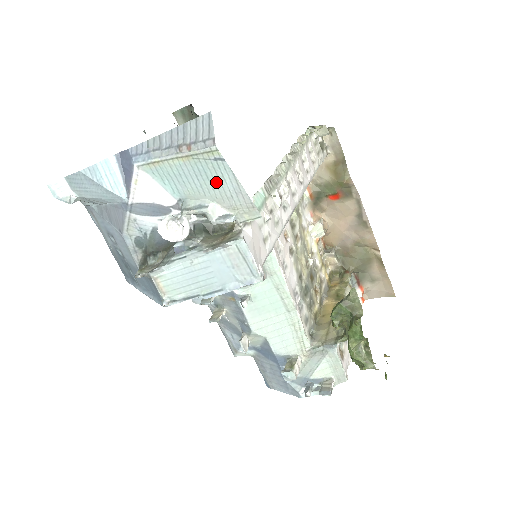
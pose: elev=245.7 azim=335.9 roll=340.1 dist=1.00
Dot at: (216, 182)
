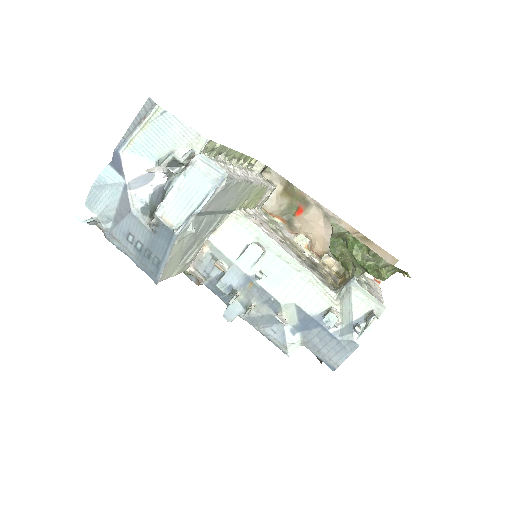
Dot at: (170, 132)
